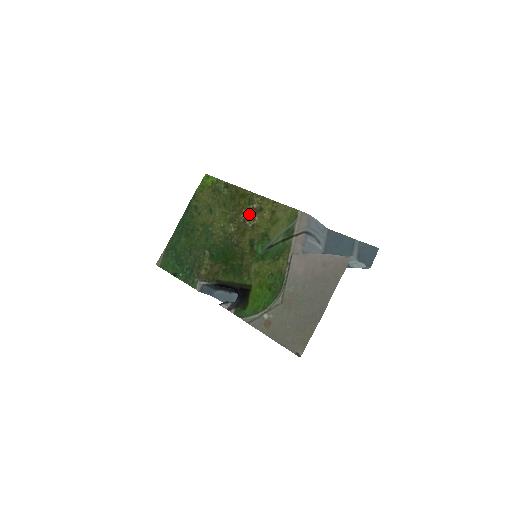
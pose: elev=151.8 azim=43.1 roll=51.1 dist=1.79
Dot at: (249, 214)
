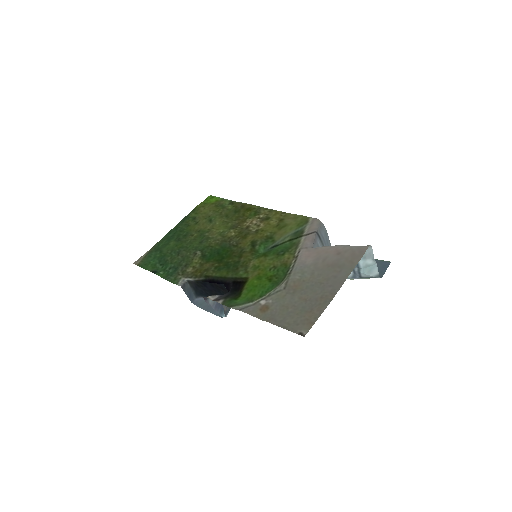
Dot at: (254, 222)
